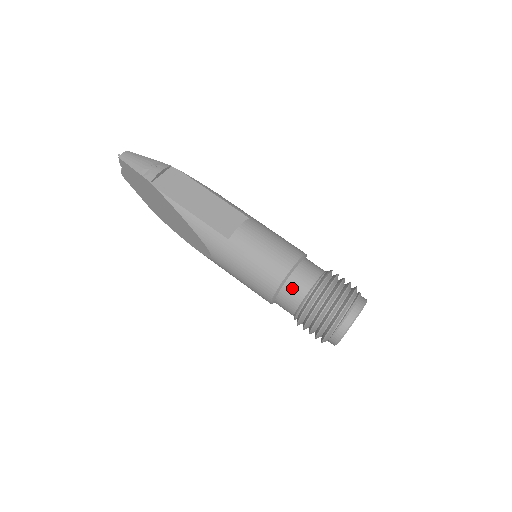
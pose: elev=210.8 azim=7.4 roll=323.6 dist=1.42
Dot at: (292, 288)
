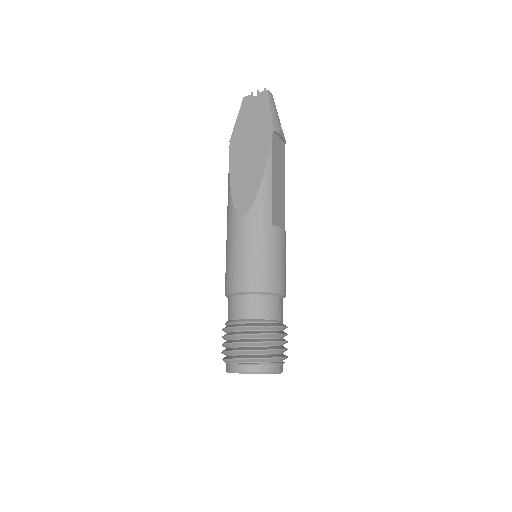
Dot at: (267, 304)
